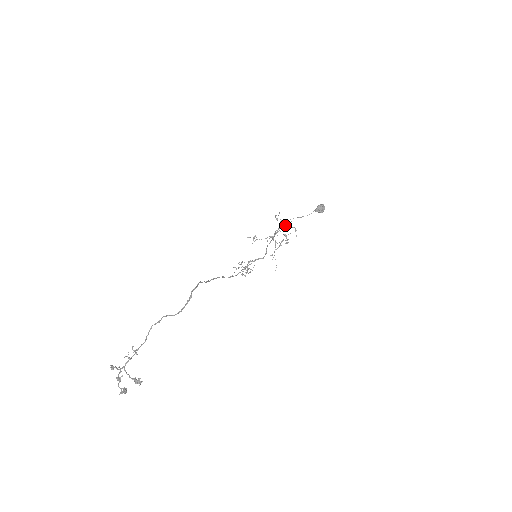
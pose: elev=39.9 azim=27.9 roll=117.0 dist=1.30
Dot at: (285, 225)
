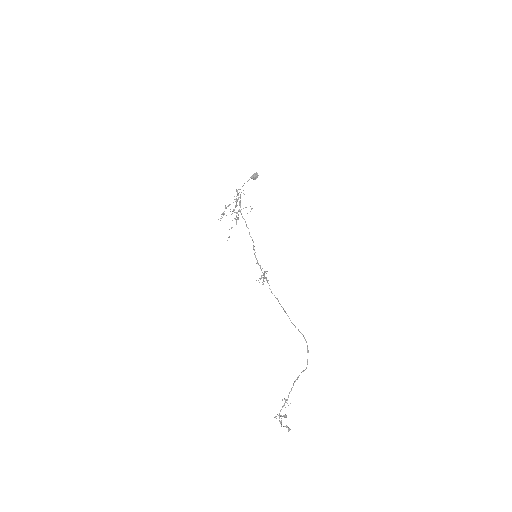
Dot at: occluded
